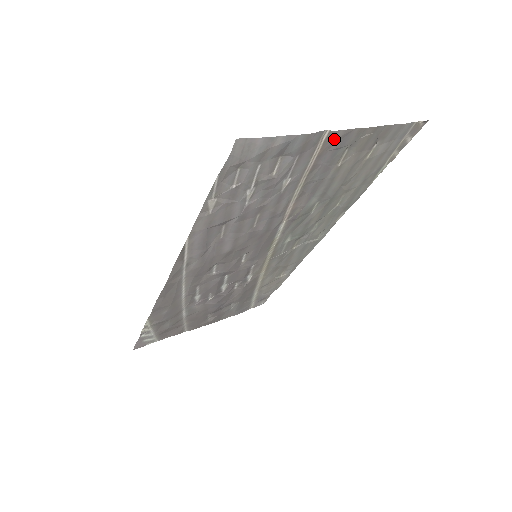
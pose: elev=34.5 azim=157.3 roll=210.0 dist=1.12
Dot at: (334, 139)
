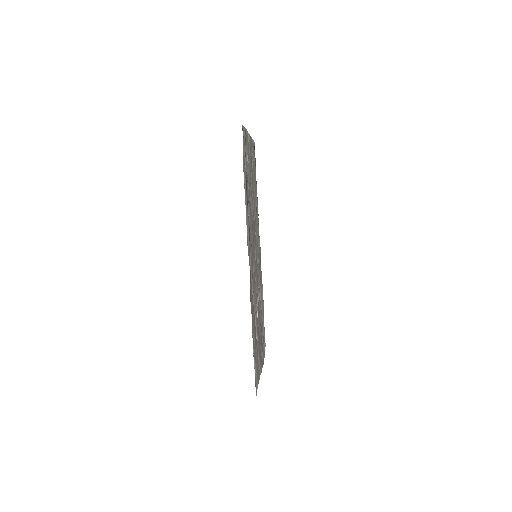
Dot at: occluded
